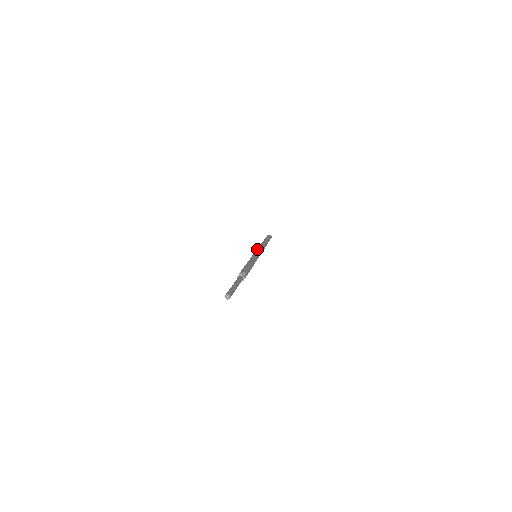
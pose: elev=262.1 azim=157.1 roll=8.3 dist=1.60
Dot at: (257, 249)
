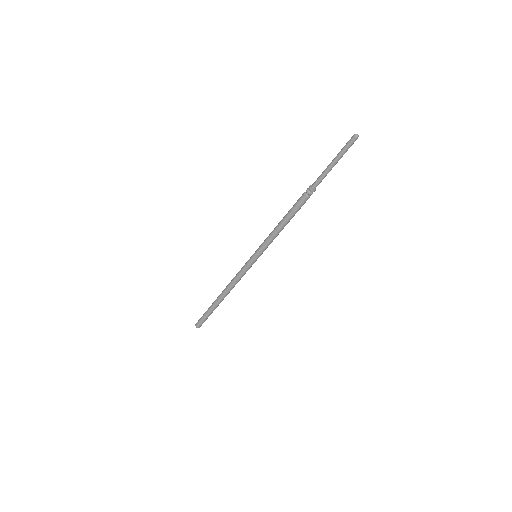
Dot at: occluded
